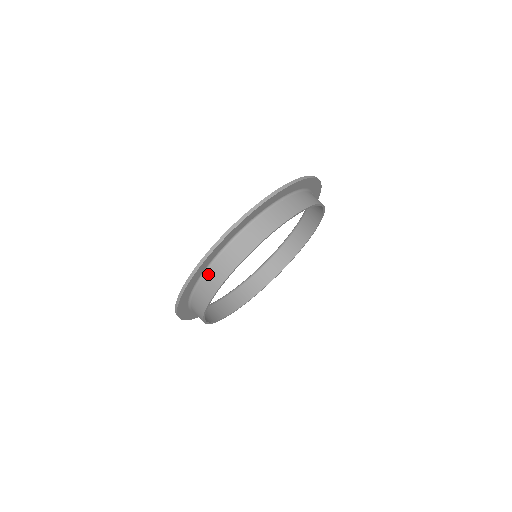
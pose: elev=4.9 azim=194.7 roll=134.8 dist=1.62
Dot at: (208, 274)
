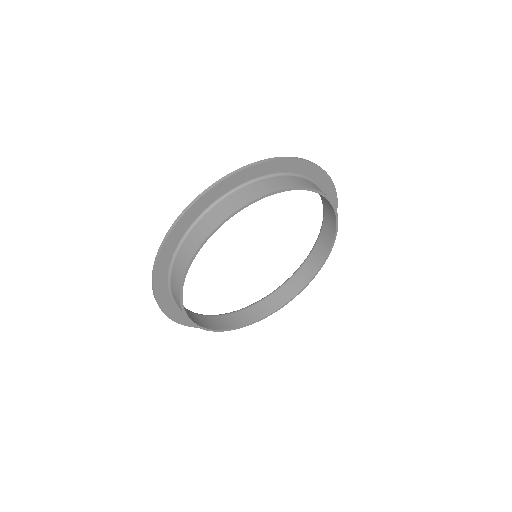
Dot at: occluded
